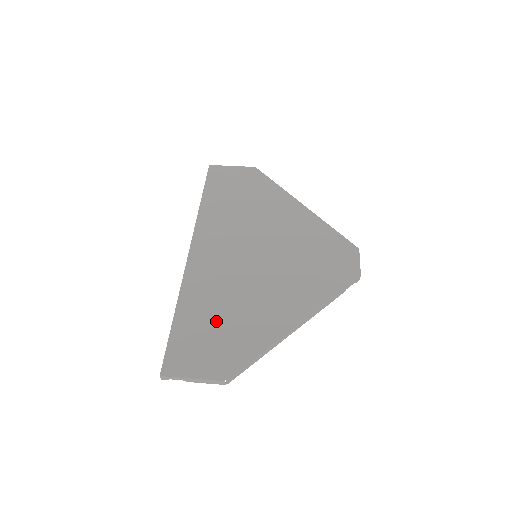
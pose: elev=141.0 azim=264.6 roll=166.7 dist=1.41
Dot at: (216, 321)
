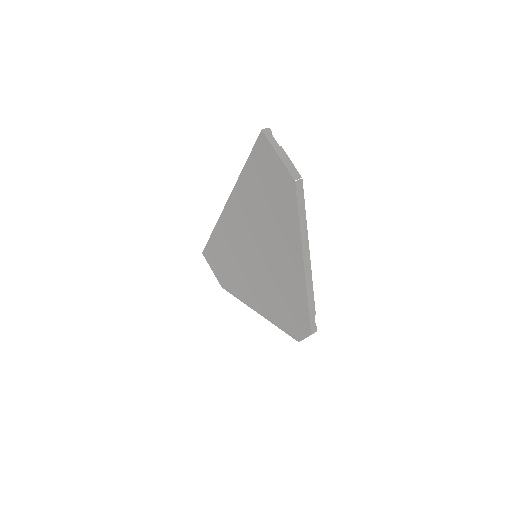
Dot at: (225, 262)
